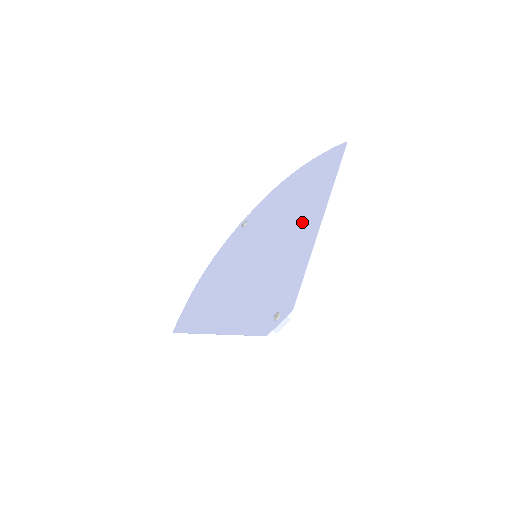
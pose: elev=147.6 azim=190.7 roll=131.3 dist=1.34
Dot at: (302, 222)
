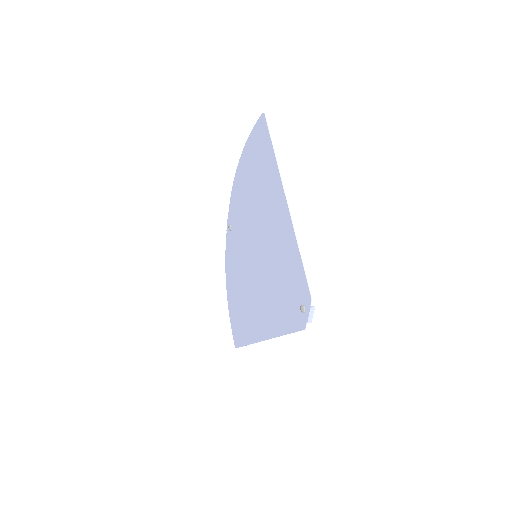
Dot at: (273, 210)
